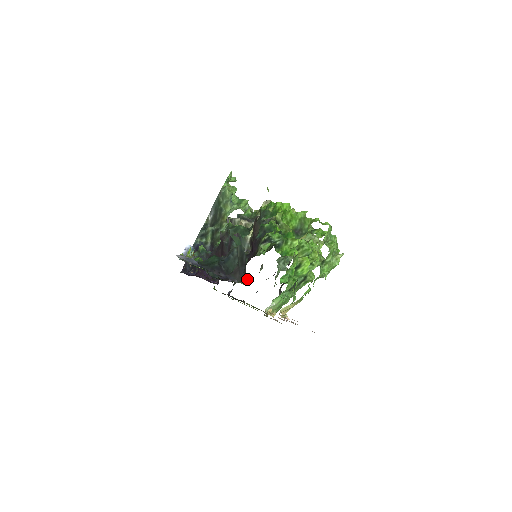
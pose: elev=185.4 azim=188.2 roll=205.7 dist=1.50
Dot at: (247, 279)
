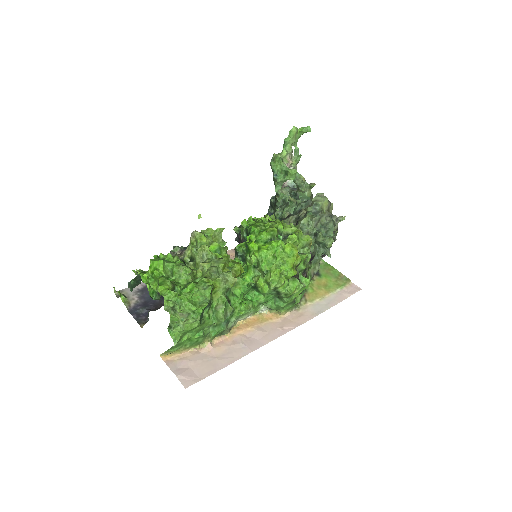
Dot at: (142, 324)
